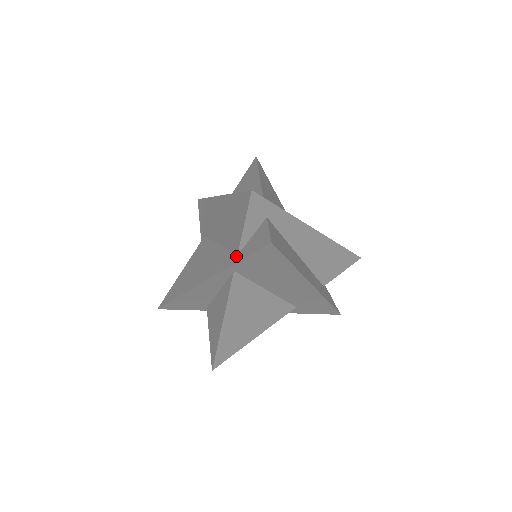
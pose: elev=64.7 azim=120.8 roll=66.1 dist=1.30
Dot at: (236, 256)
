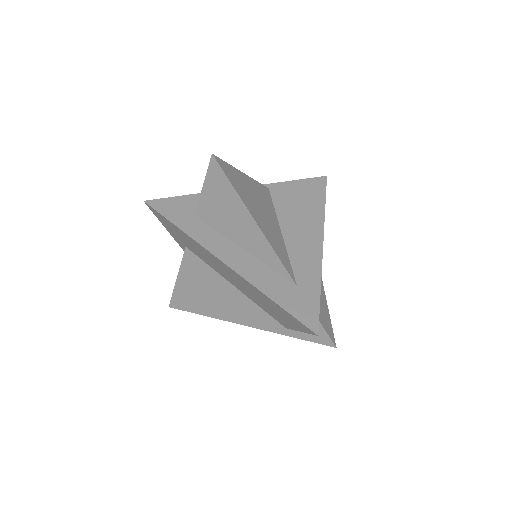
Dot at: (285, 329)
